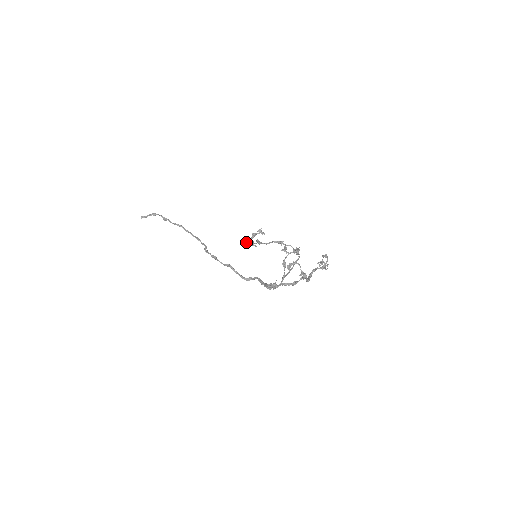
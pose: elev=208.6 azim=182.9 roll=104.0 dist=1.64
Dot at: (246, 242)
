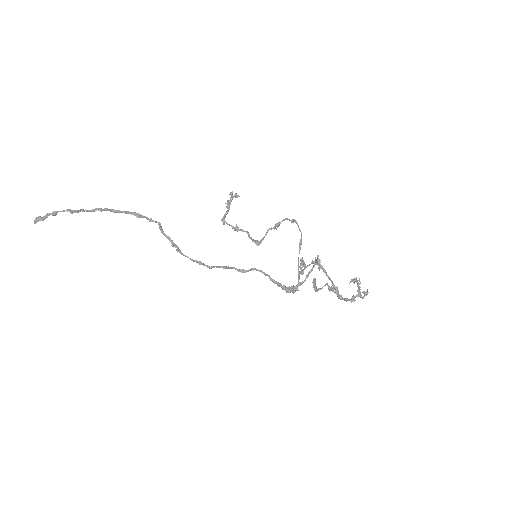
Dot at: (224, 223)
